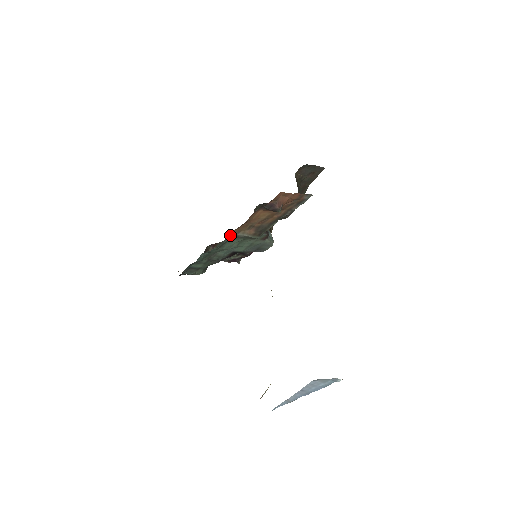
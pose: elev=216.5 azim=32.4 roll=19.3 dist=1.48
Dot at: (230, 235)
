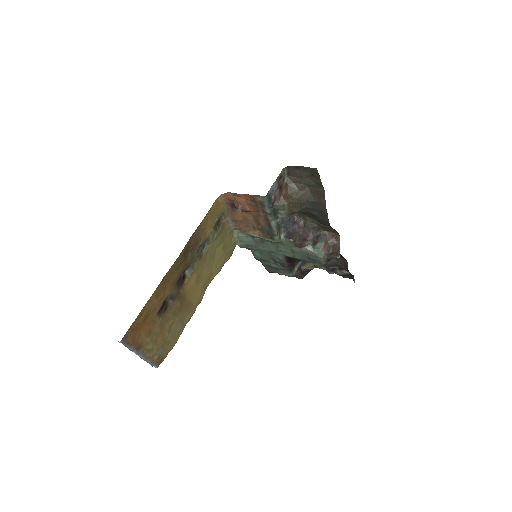
Dot at: (244, 234)
